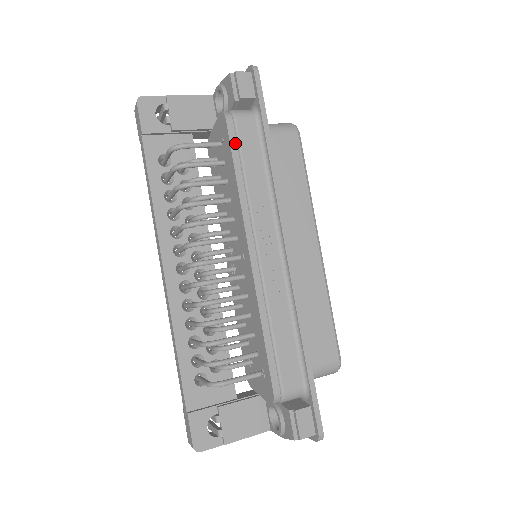
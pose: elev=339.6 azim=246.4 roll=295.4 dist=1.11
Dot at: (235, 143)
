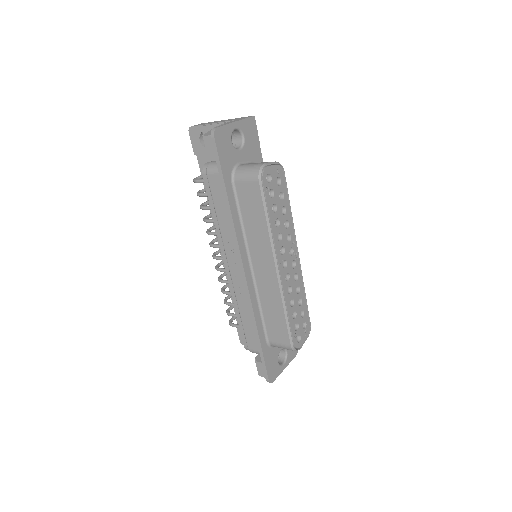
Dot at: (210, 192)
